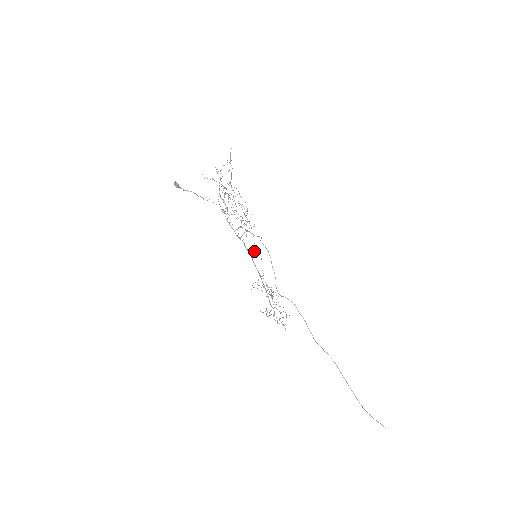
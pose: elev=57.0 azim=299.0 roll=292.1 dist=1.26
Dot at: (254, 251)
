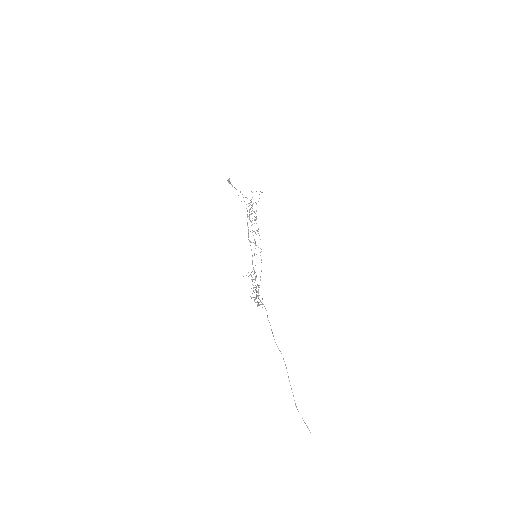
Dot at: occluded
